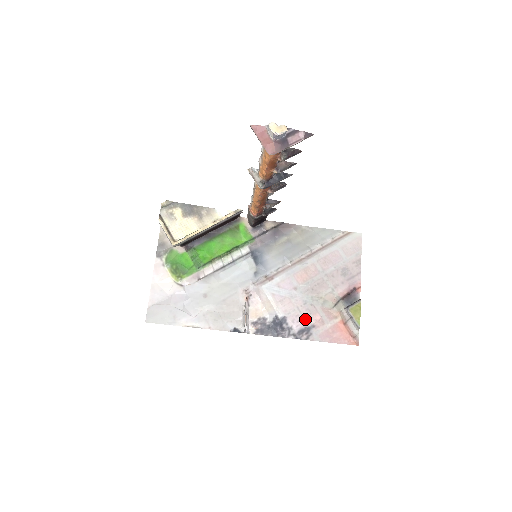
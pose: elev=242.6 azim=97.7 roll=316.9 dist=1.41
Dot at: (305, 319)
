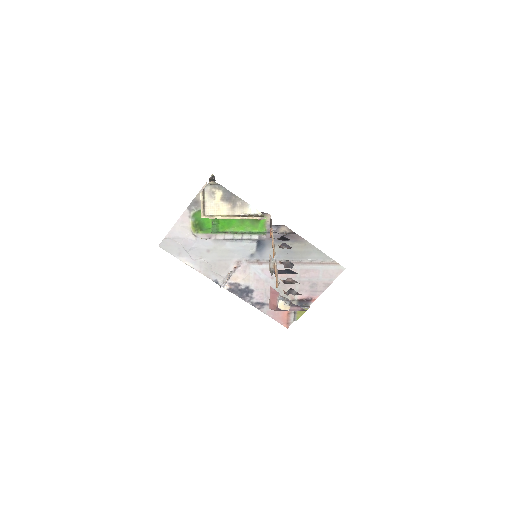
Dot at: (266, 298)
